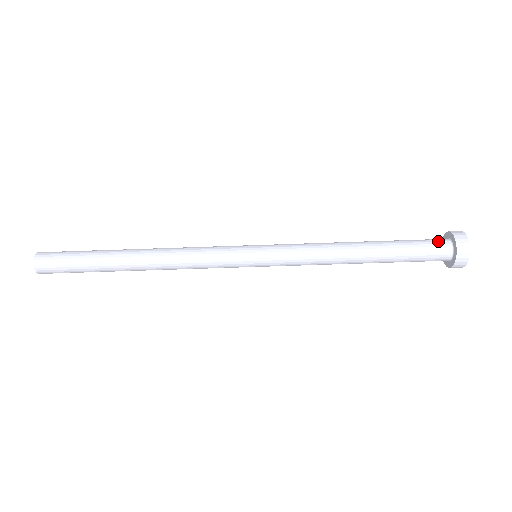
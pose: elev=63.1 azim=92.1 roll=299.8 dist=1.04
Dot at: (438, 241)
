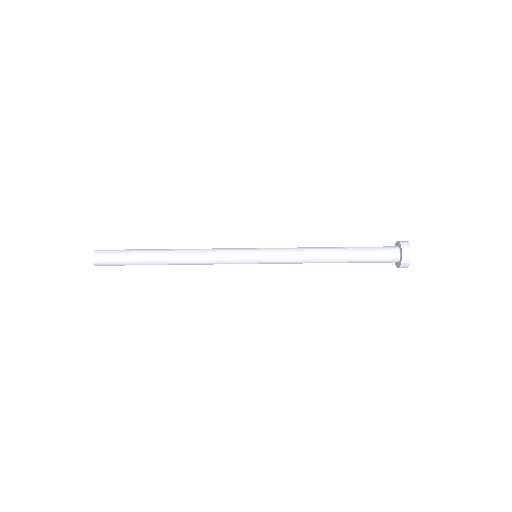
Dot at: (391, 255)
